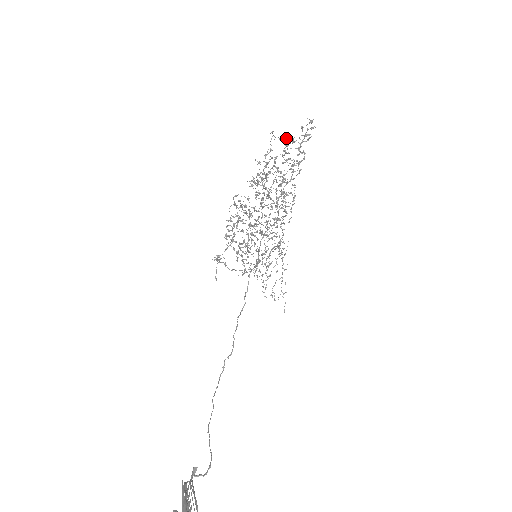
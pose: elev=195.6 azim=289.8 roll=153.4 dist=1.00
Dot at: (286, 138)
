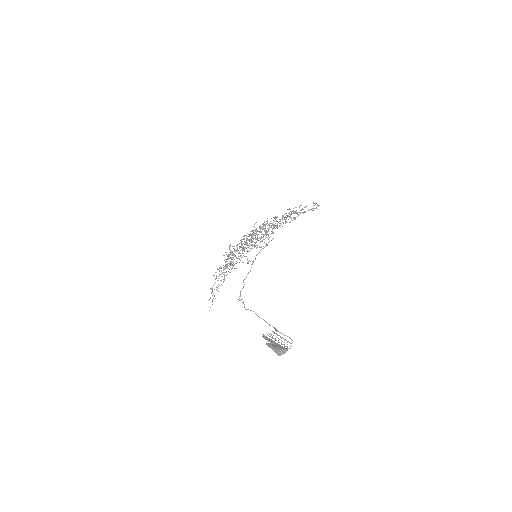
Dot at: (306, 206)
